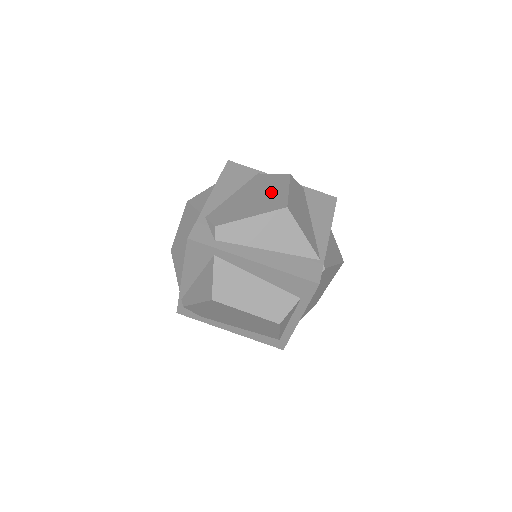
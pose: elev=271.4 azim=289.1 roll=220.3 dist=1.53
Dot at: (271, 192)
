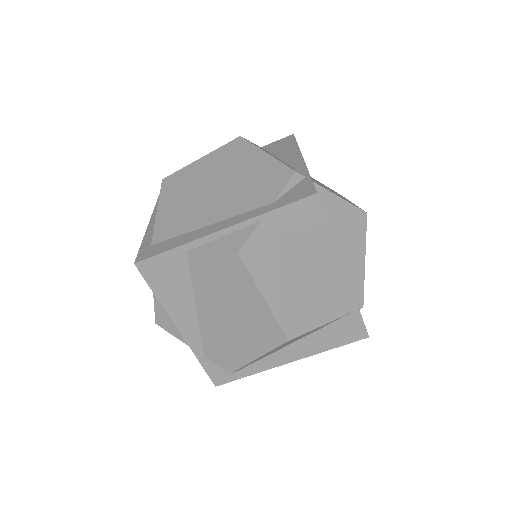
Dot at: (243, 306)
